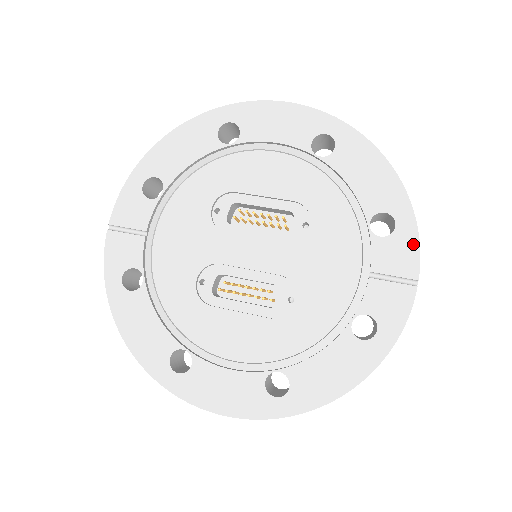
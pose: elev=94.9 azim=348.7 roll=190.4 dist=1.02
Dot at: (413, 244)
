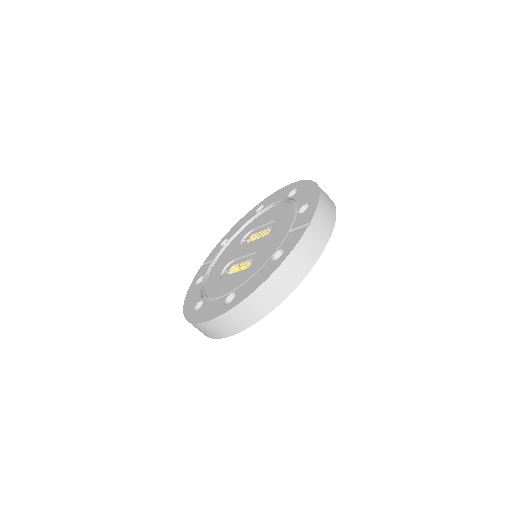
Dot at: (314, 209)
